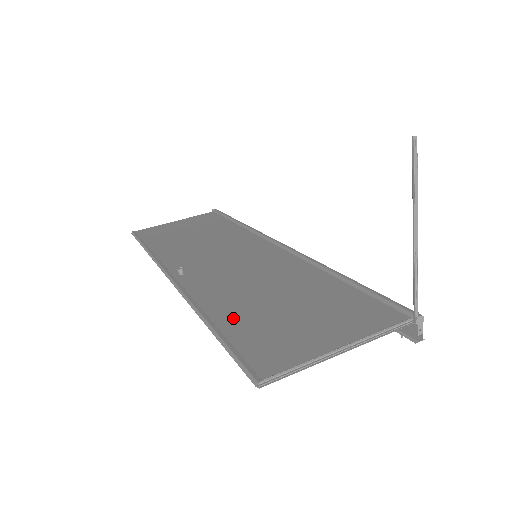
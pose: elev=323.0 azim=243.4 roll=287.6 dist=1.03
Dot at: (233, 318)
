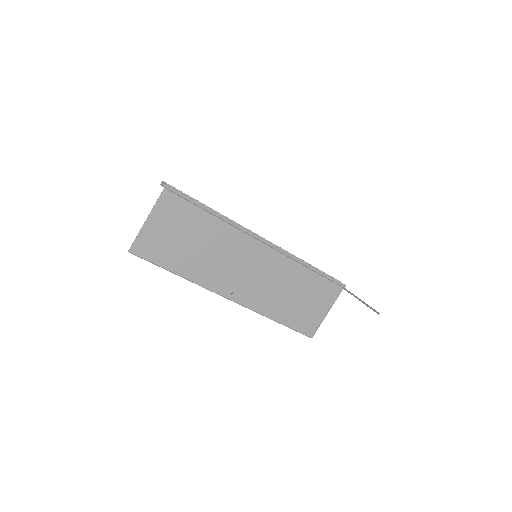
Dot at: (284, 315)
